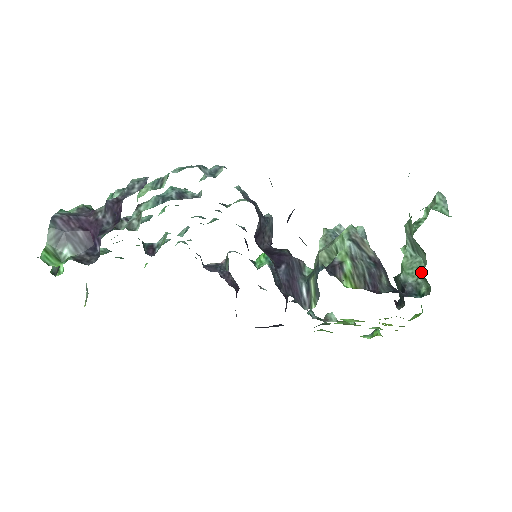
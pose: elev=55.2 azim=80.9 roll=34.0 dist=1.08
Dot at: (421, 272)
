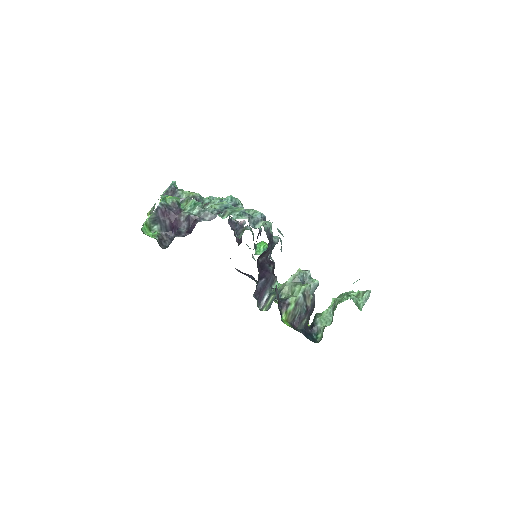
Dot at: (324, 328)
